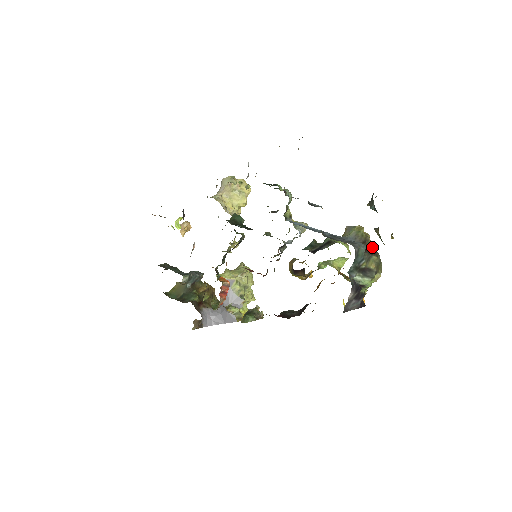
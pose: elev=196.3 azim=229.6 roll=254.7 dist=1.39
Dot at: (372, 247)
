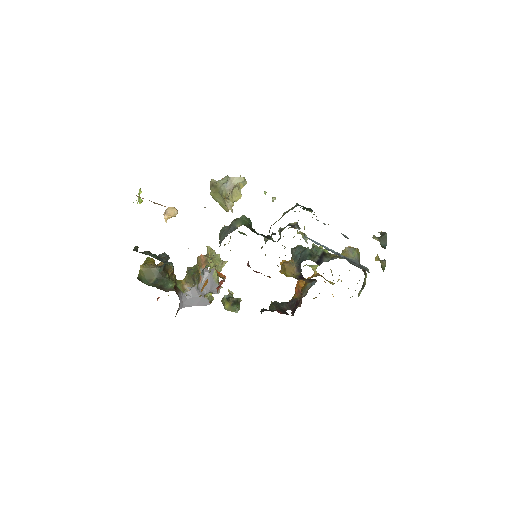
Dot at: occluded
